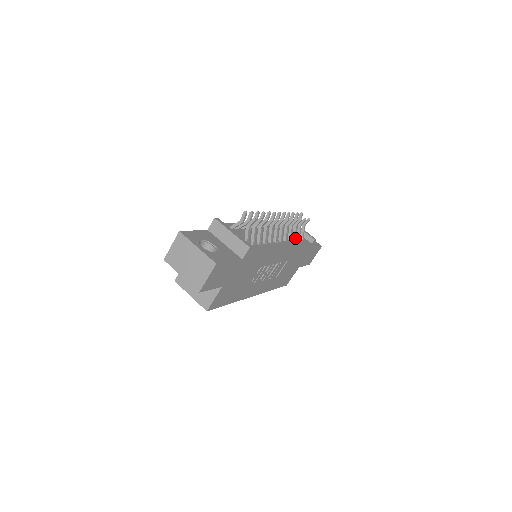
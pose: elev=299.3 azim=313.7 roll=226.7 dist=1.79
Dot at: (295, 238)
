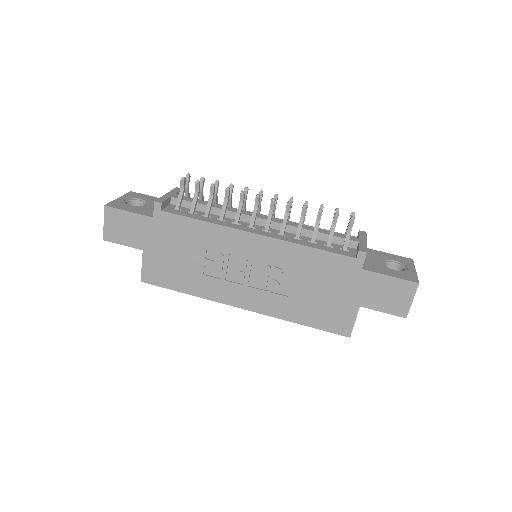
Dot at: (314, 240)
